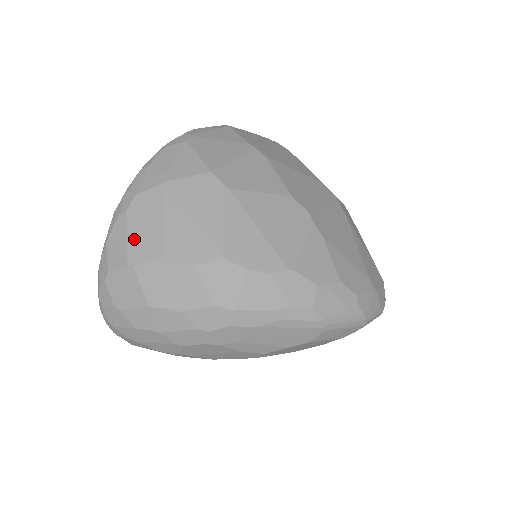
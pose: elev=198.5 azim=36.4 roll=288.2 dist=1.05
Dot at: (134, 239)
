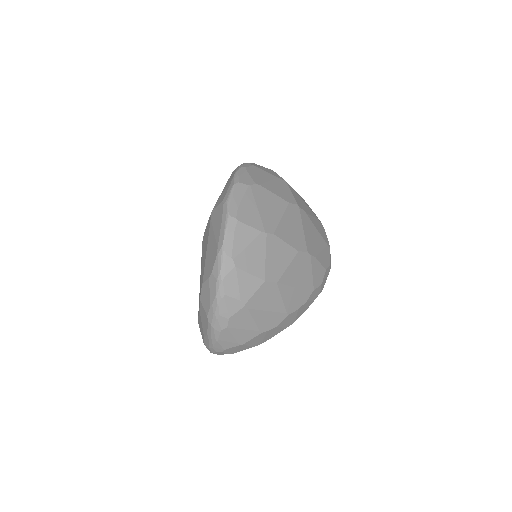
Dot at: (239, 335)
